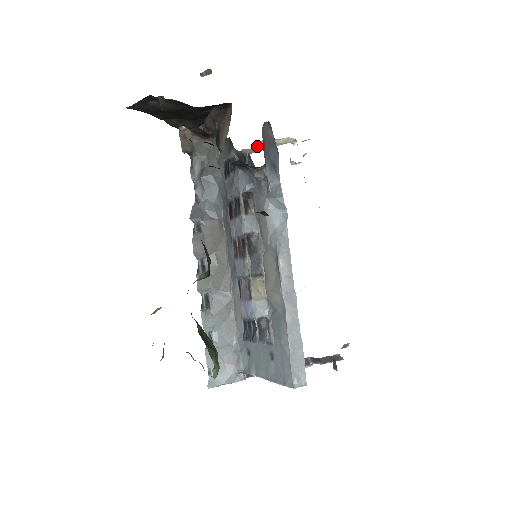
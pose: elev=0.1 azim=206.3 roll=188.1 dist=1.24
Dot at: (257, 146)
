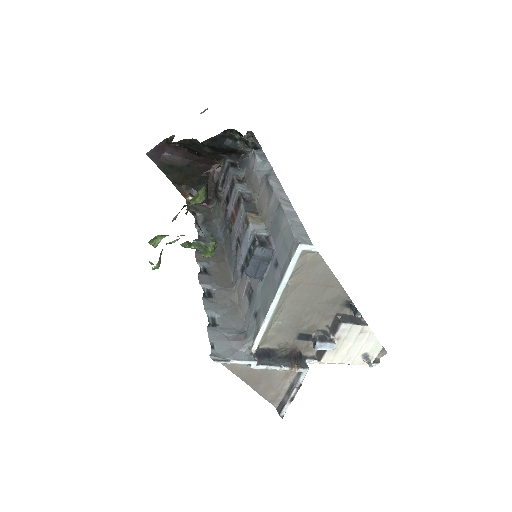
Dot at: occluded
